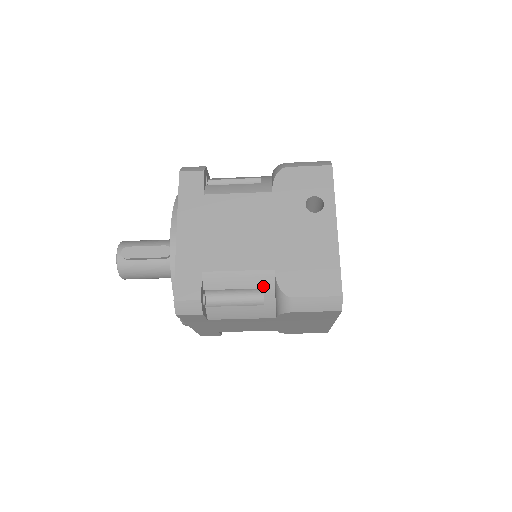
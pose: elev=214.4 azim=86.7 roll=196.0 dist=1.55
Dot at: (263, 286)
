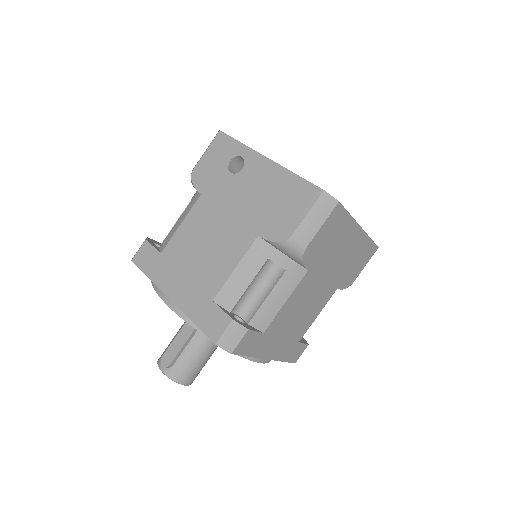
Dot at: (266, 257)
